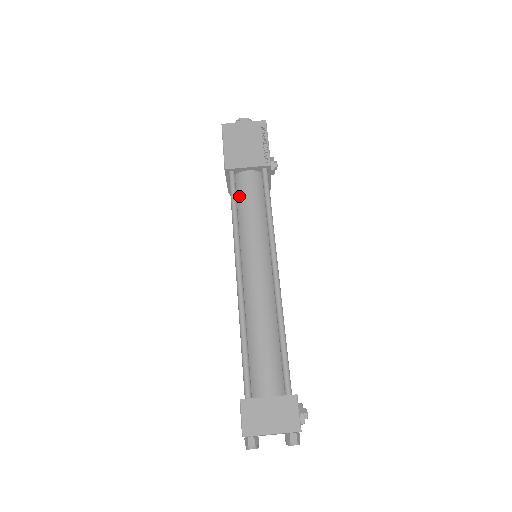
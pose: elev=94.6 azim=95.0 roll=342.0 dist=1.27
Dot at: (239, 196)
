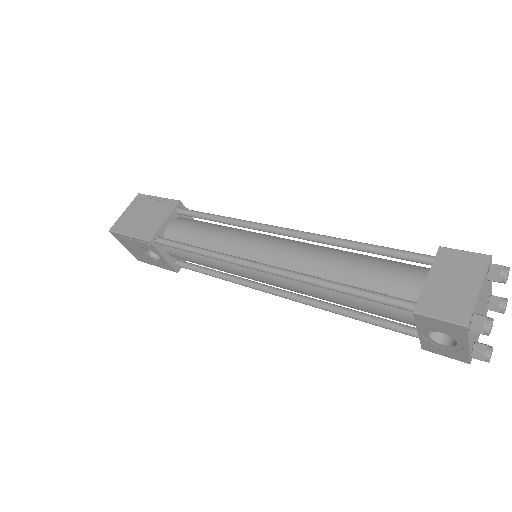
Dot at: (185, 242)
